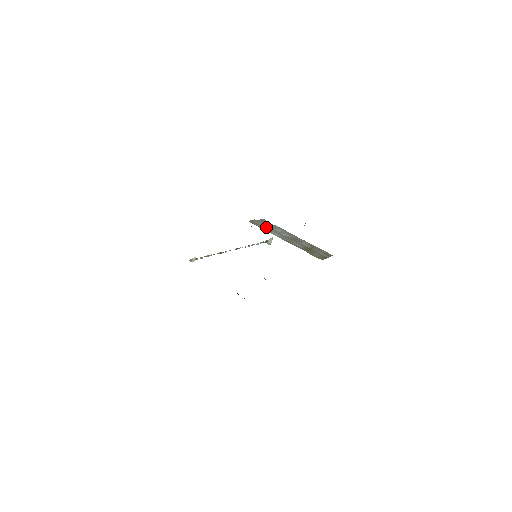
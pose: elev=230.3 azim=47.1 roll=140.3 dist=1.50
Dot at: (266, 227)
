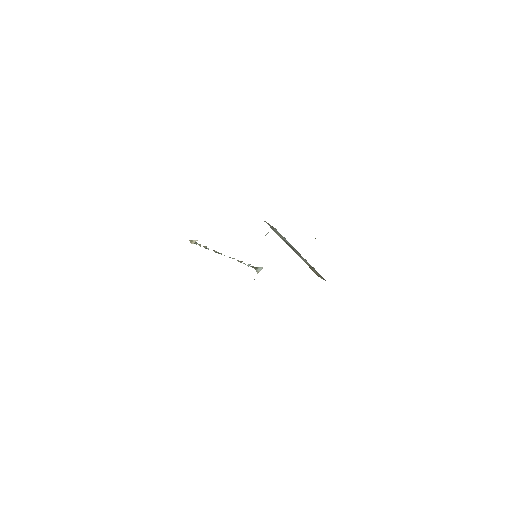
Dot at: (277, 232)
